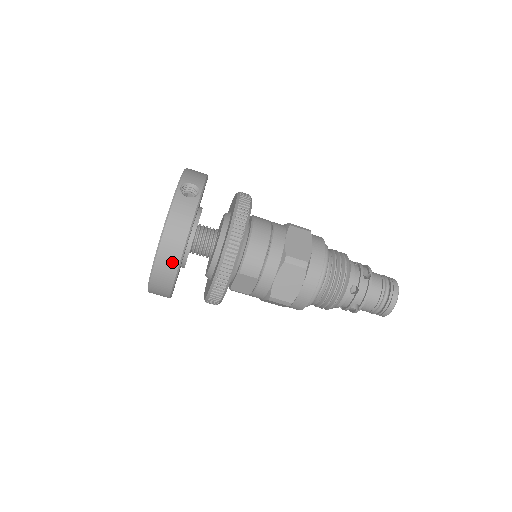
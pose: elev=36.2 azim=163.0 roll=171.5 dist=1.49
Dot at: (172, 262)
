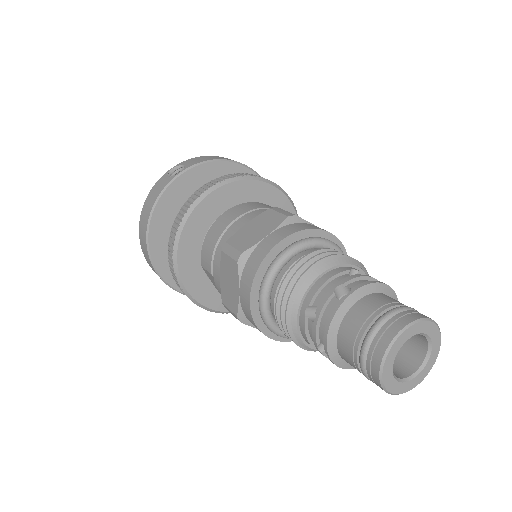
Dot at: (144, 243)
